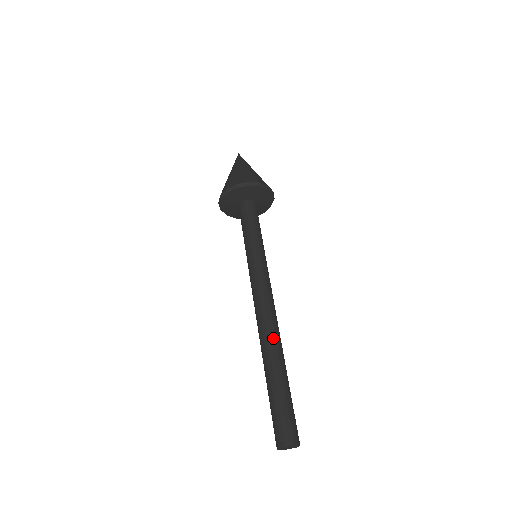
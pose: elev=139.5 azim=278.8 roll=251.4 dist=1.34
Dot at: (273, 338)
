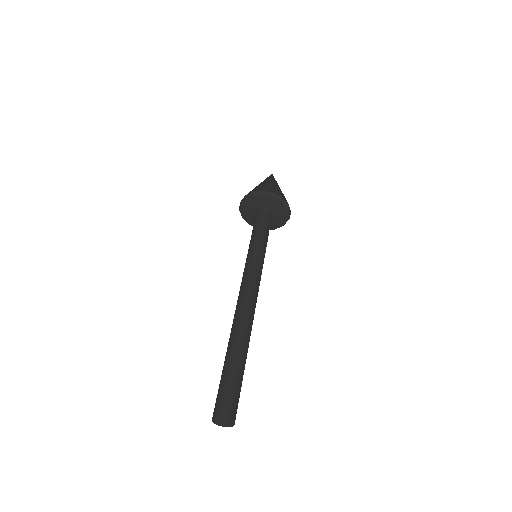
Dot at: (242, 323)
